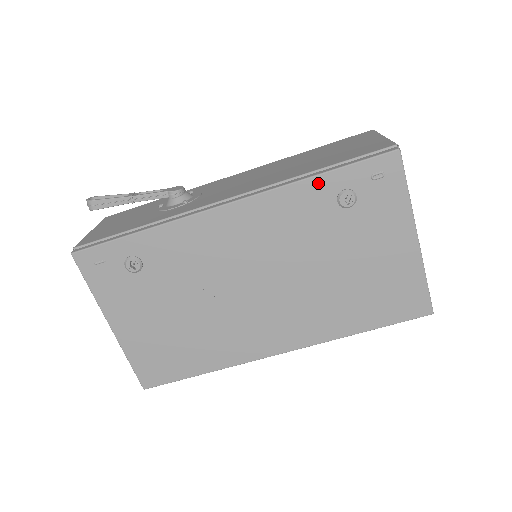
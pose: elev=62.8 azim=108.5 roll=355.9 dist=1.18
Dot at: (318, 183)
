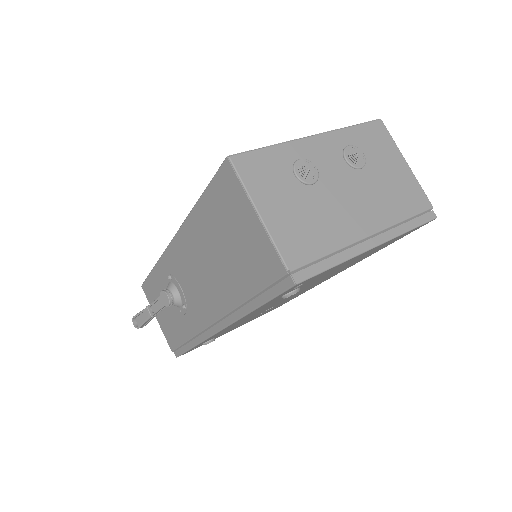
Dot at: (259, 308)
